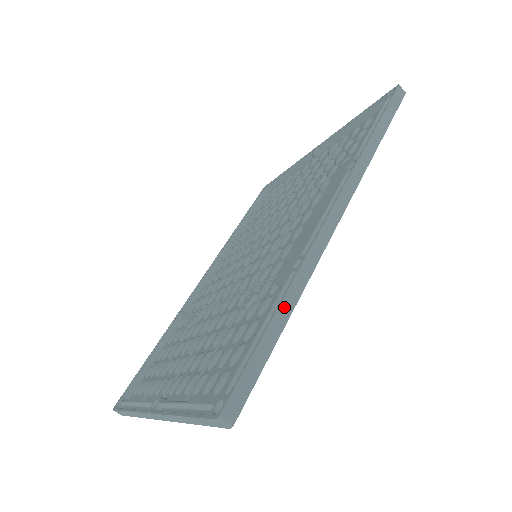
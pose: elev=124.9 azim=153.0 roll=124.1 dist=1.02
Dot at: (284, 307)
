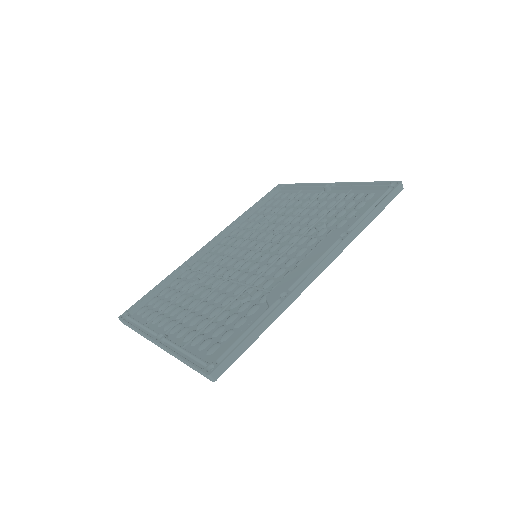
Dot at: (266, 322)
